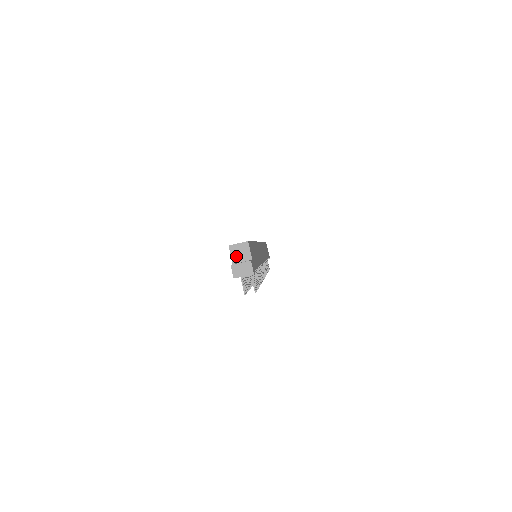
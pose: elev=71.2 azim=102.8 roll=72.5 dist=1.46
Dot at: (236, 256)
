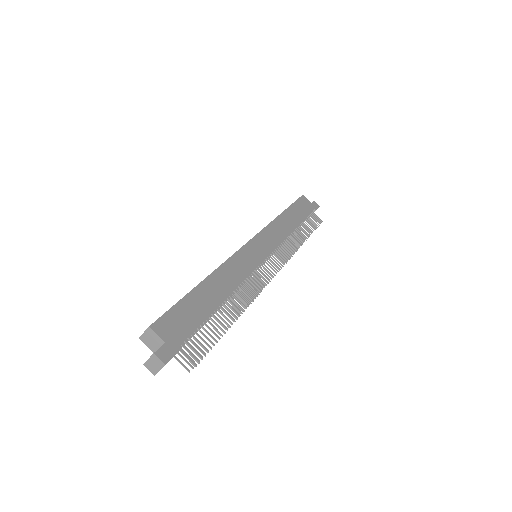
Dot at: (151, 345)
